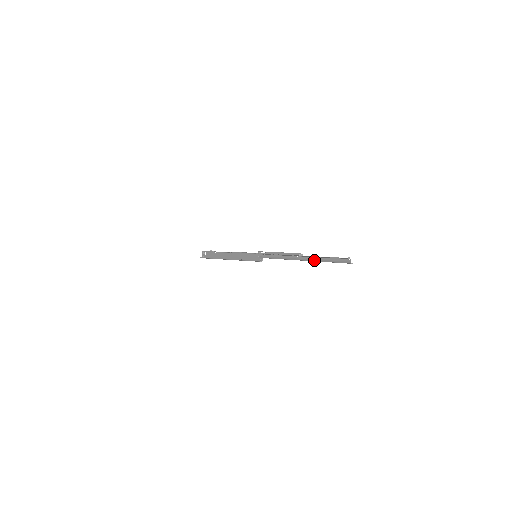
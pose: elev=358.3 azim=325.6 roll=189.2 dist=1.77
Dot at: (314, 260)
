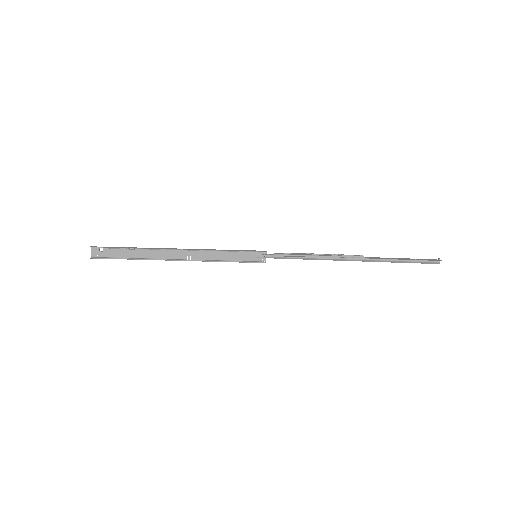
Dot at: (380, 261)
